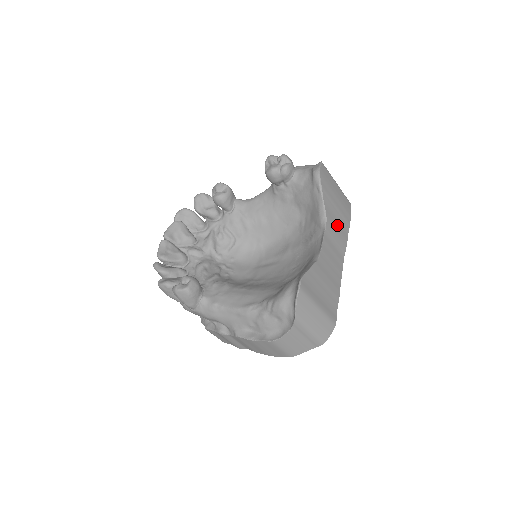
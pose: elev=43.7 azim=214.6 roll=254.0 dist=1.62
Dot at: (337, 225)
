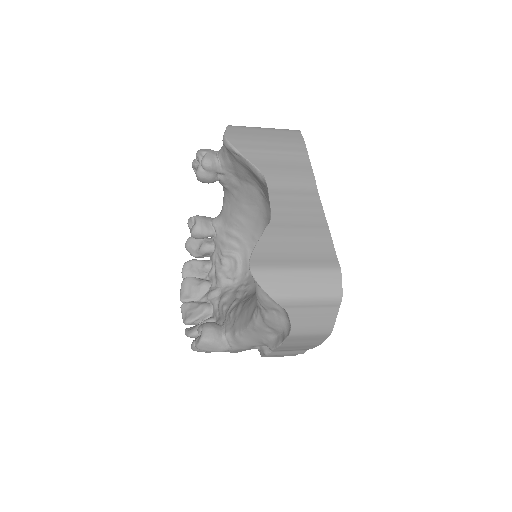
Dot at: (285, 167)
